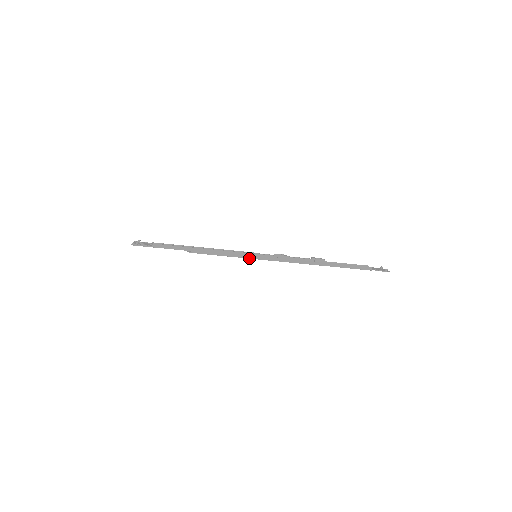
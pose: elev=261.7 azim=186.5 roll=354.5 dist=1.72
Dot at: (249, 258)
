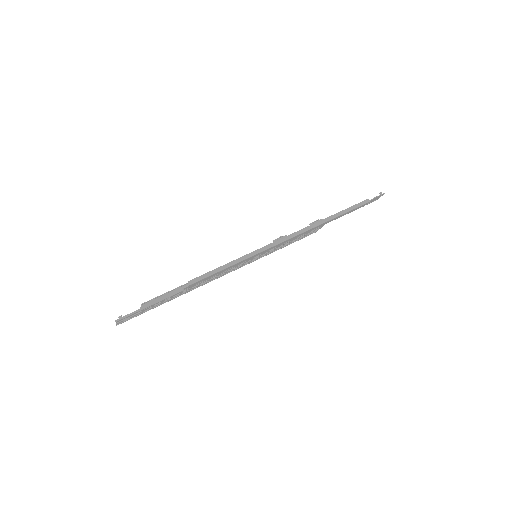
Dot at: (252, 255)
